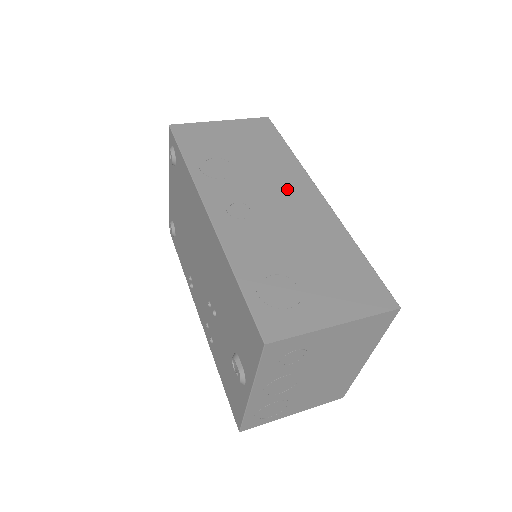
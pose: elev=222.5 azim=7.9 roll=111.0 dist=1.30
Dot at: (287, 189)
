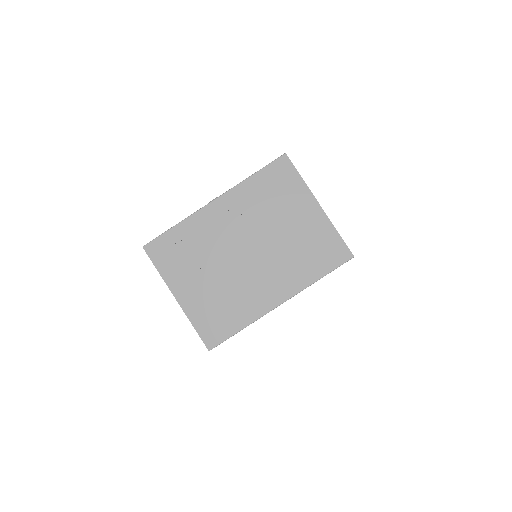
Dot at: occluded
